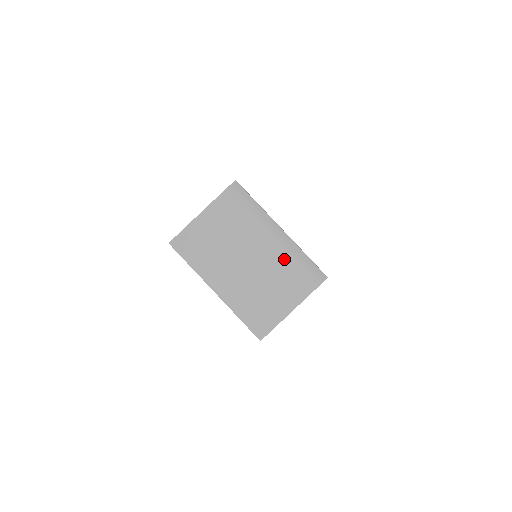
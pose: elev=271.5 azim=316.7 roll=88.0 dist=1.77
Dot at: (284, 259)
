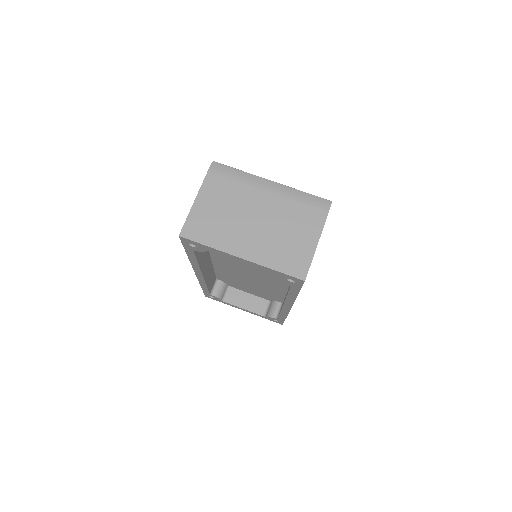
Dot at: (287, 203)
